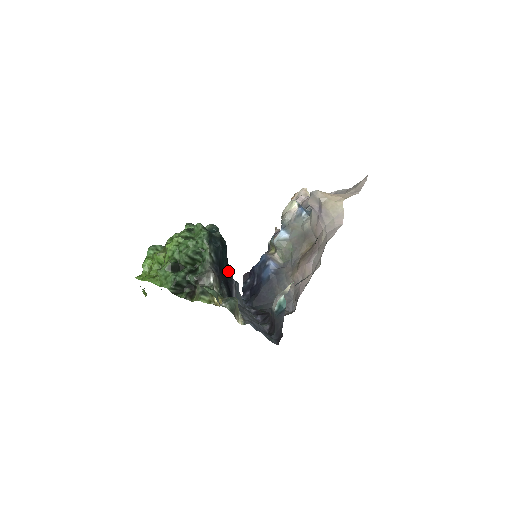
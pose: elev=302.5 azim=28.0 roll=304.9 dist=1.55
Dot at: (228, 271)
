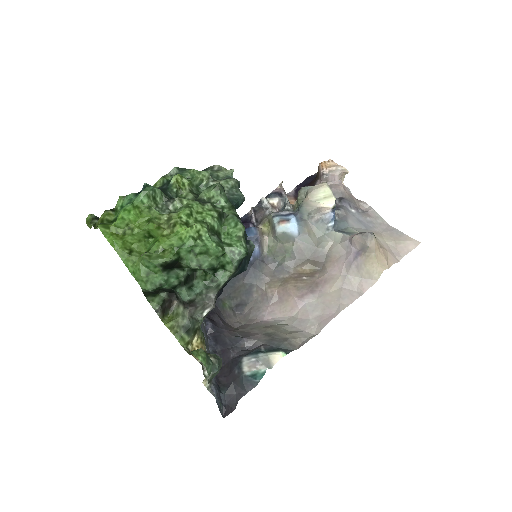
Dot at: occluded
